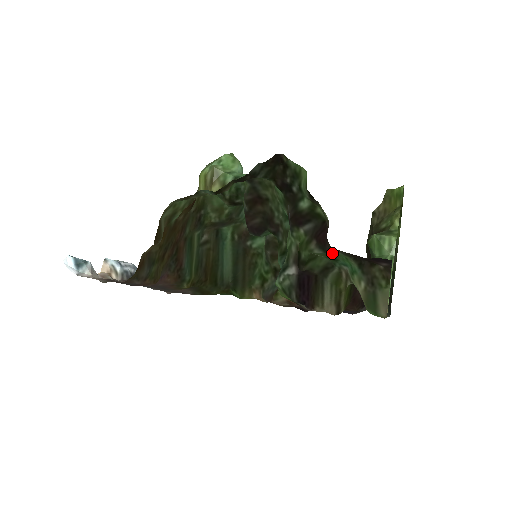
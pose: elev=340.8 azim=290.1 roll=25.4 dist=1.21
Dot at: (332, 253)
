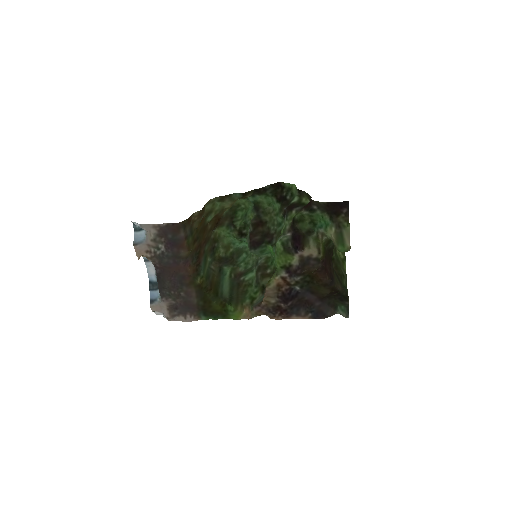
Dot at: (314, 213)
